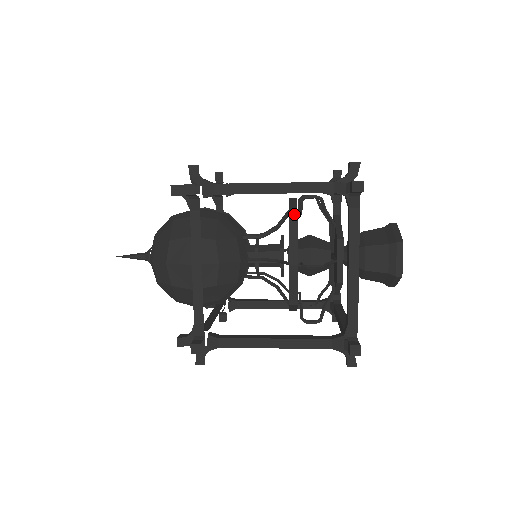
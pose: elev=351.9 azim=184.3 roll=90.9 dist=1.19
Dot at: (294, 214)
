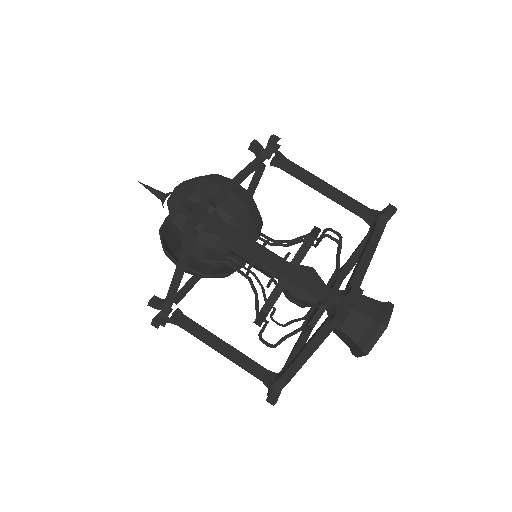
Dot at: occluded
